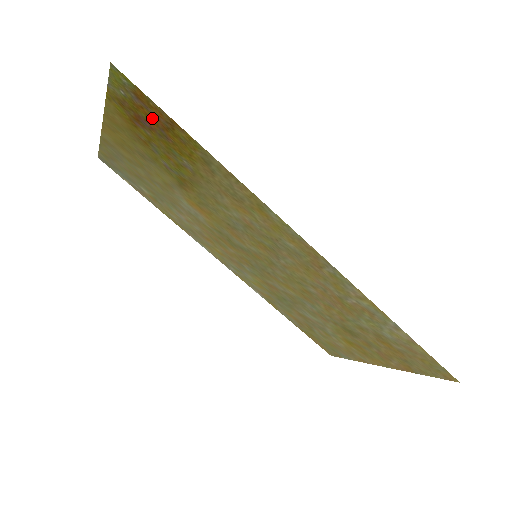
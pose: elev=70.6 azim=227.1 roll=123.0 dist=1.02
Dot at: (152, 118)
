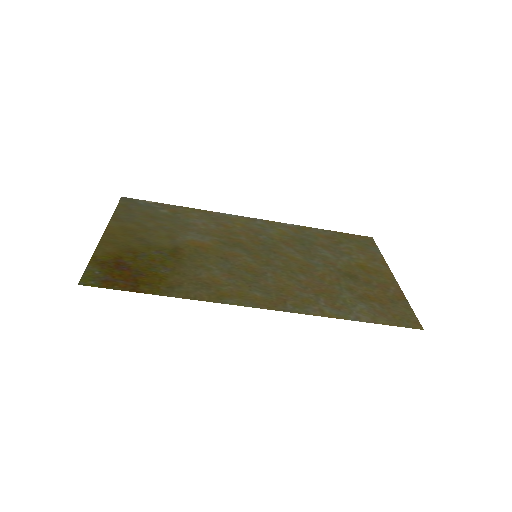
Dot at: (123, 277)
